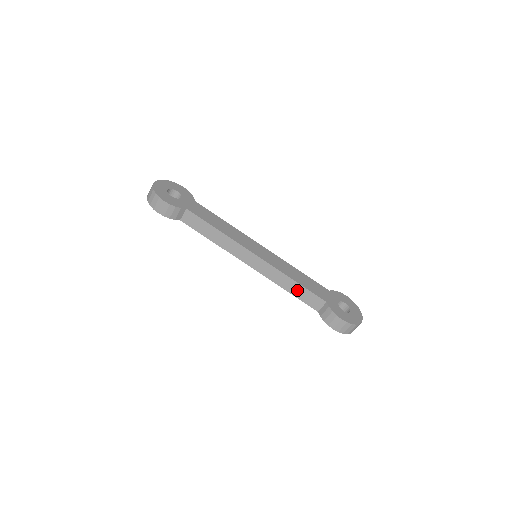
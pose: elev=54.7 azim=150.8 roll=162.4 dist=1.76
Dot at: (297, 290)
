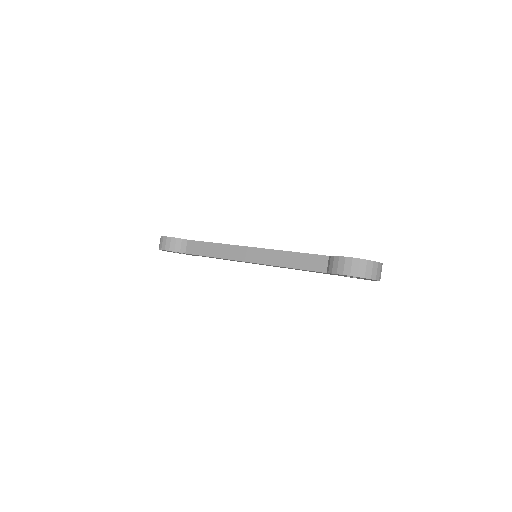
Dot at: (297, 260)
